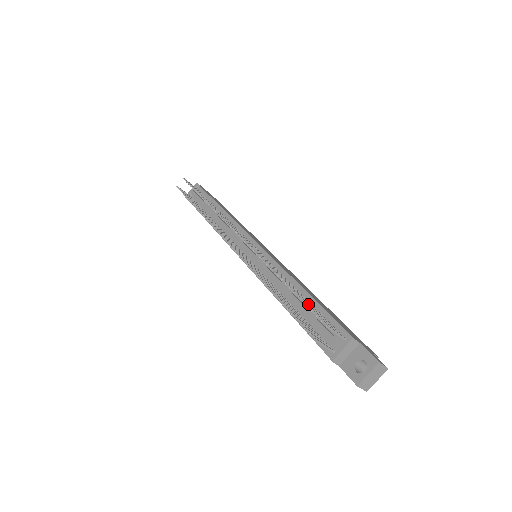
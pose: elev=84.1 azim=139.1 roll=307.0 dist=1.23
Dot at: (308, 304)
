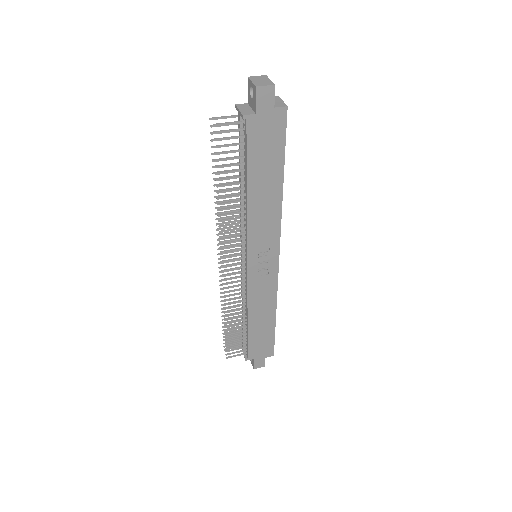
Dot at: occluded
